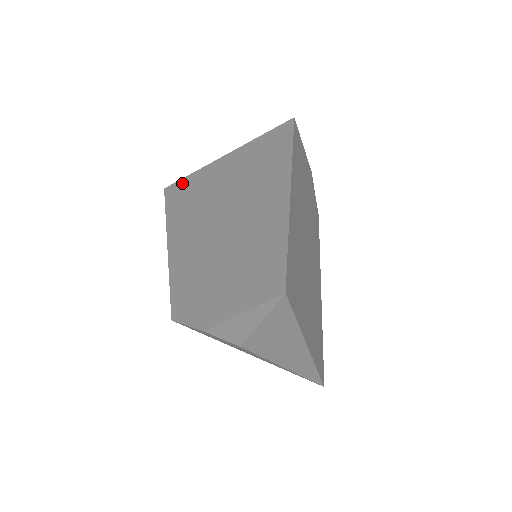
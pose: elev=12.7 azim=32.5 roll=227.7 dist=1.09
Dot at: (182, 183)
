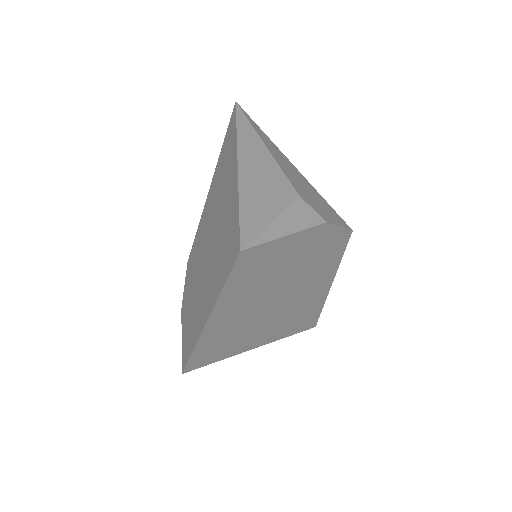
Dot at: (233, 129)
